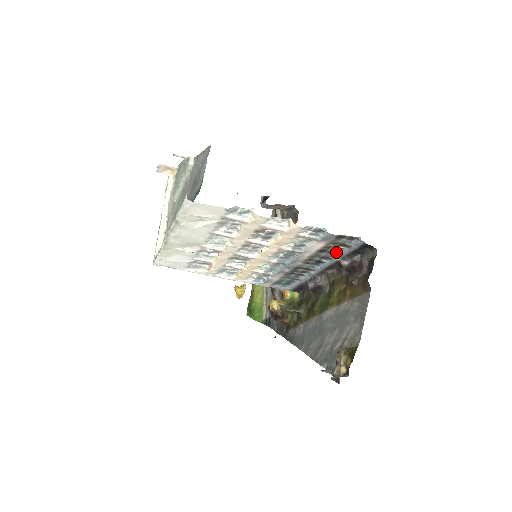
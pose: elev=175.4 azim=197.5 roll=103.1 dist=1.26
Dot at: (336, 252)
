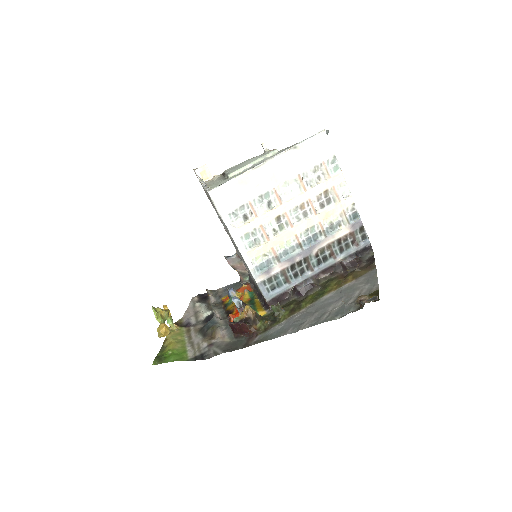
Dot at: (343, 251)
